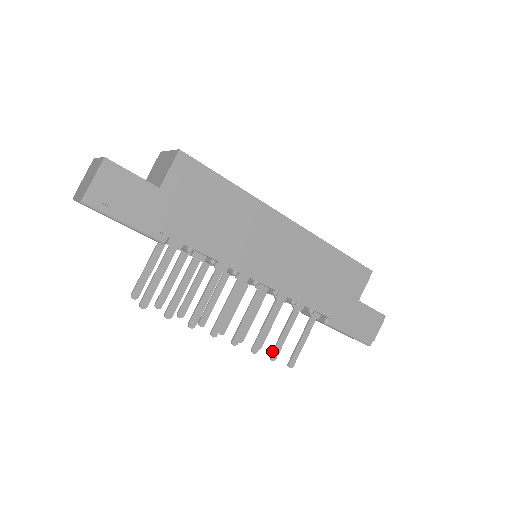
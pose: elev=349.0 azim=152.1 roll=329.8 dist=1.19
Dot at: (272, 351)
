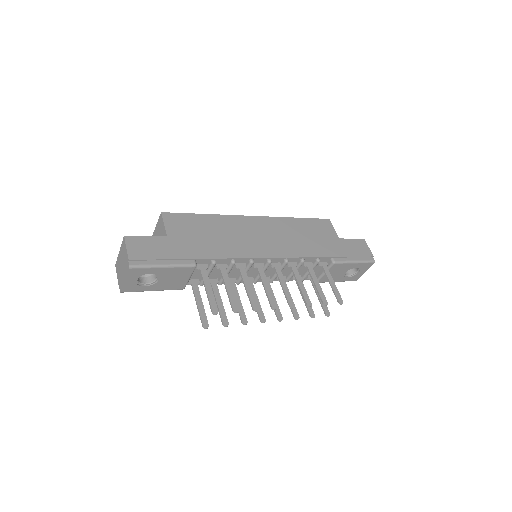
Dot at: occluded
